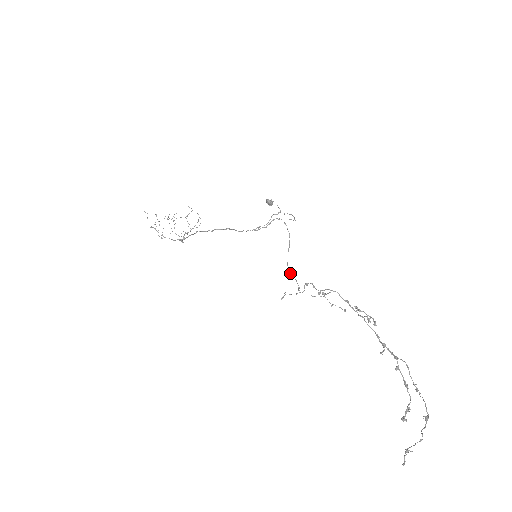
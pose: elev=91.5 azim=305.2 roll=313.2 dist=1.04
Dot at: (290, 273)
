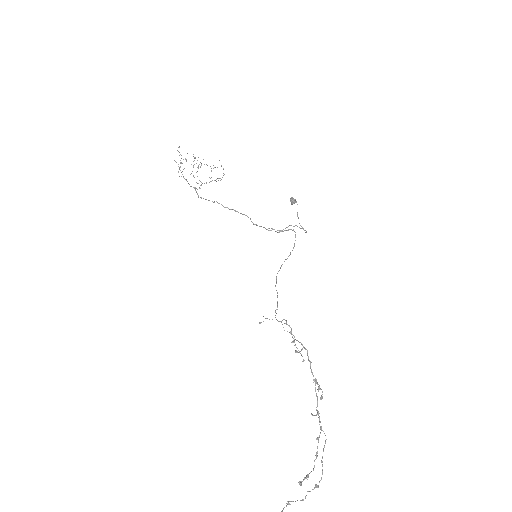
Dot at: occluded
